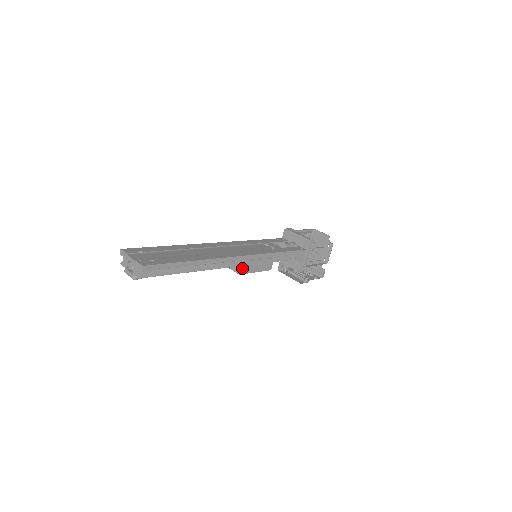
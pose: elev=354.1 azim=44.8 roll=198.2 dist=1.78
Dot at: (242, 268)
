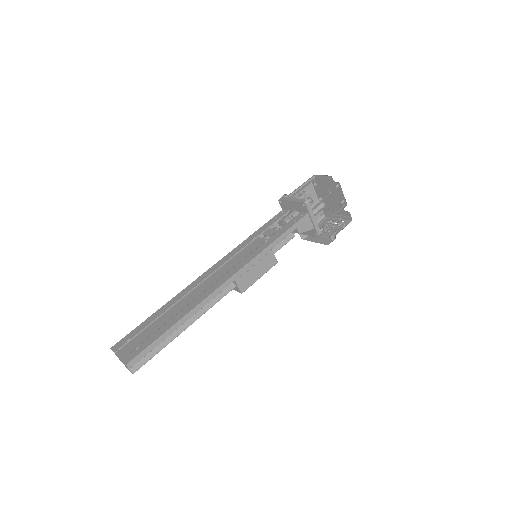
Dot at: (240, 286)
